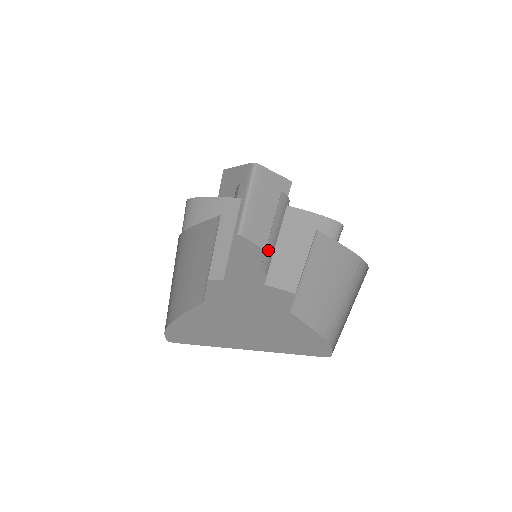
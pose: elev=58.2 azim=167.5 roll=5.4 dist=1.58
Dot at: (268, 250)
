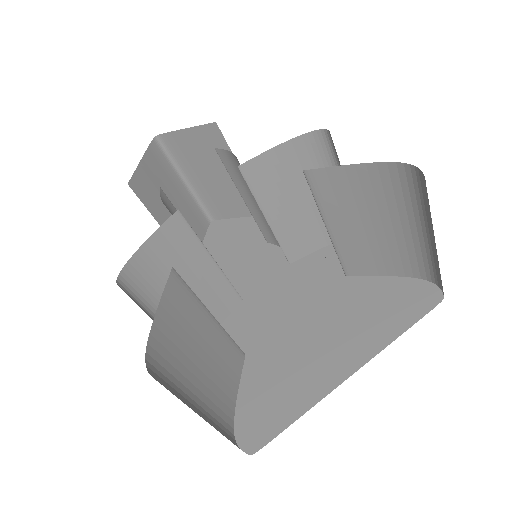
Dot at: (259, 222)
